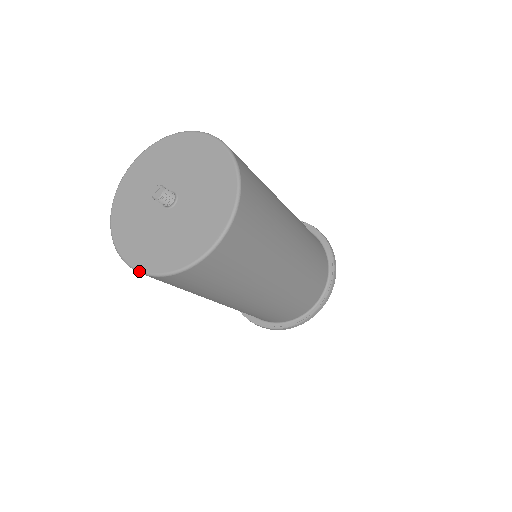
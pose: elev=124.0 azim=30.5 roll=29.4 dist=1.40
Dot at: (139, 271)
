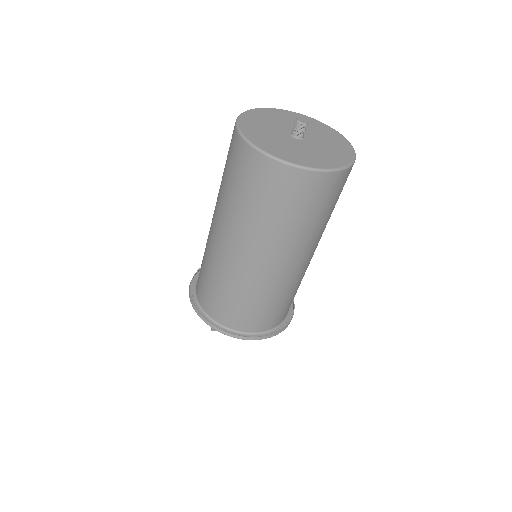
Dot at: (283, 160)
